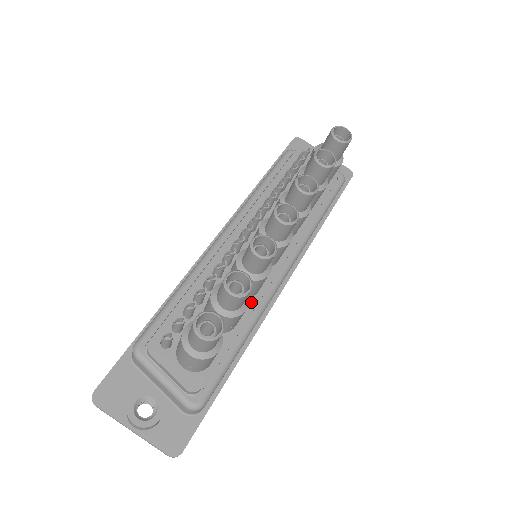
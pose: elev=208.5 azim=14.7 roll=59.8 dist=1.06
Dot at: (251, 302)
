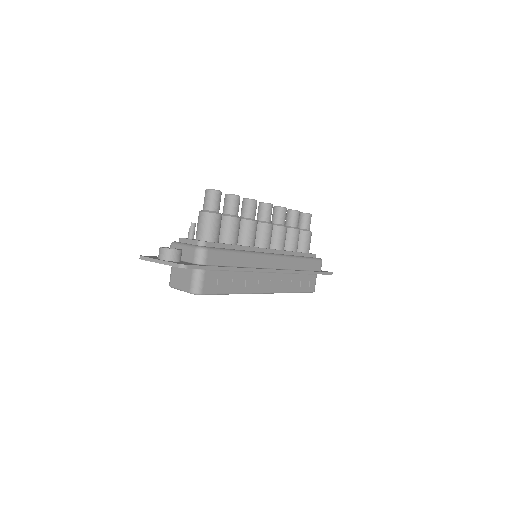
Dot at: (247, 246)
